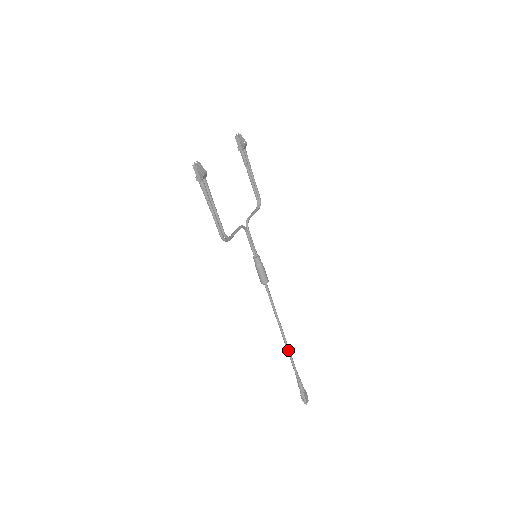
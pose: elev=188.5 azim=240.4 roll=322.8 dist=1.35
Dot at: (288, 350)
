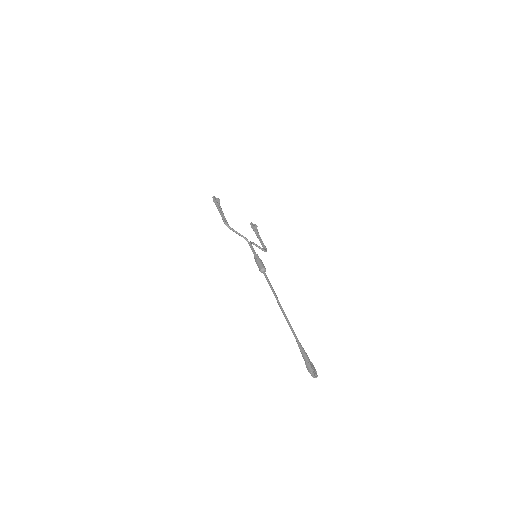
Dot at: (287, 319)
